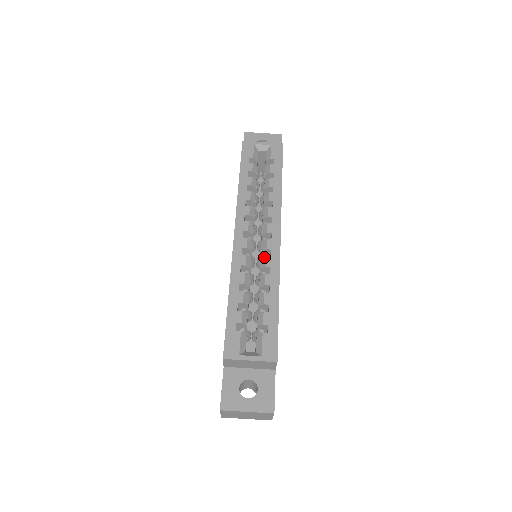
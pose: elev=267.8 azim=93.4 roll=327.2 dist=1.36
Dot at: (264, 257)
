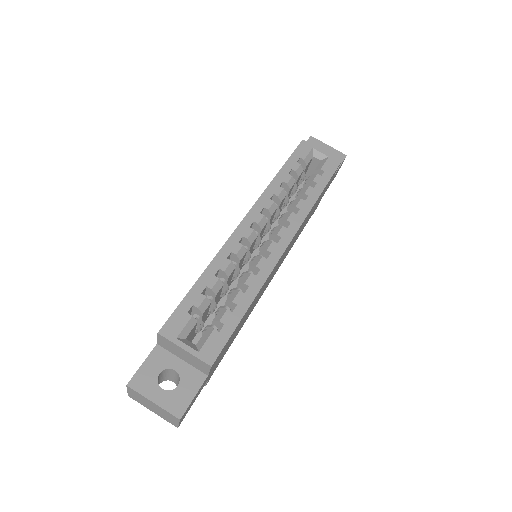
Dot at: (260, 256)
